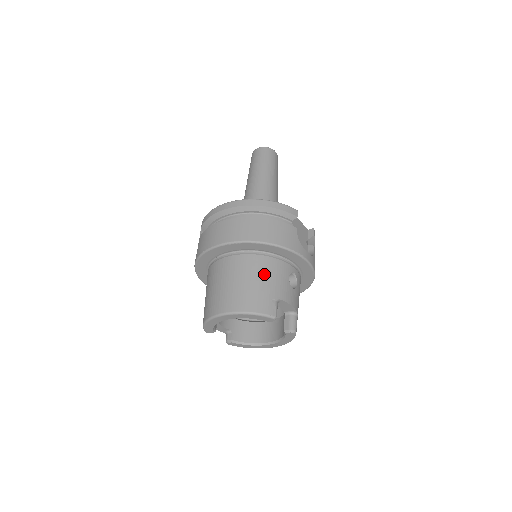
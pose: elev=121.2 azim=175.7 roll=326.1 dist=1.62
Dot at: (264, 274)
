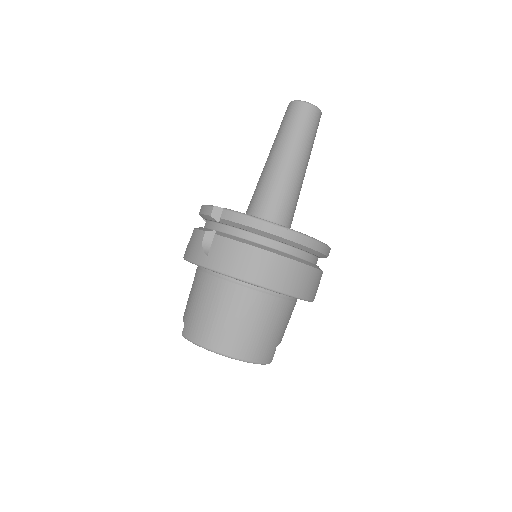
Dot at: (279, 321)
